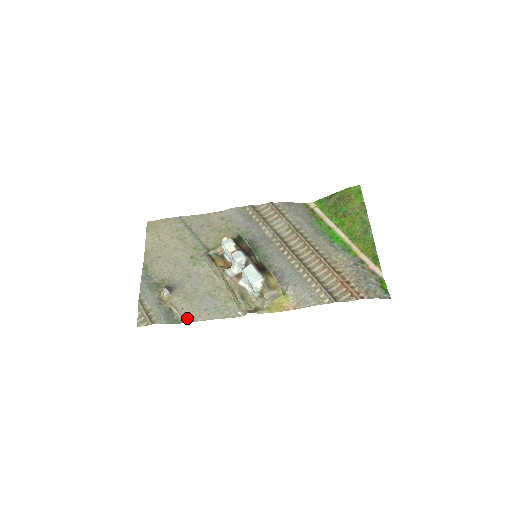
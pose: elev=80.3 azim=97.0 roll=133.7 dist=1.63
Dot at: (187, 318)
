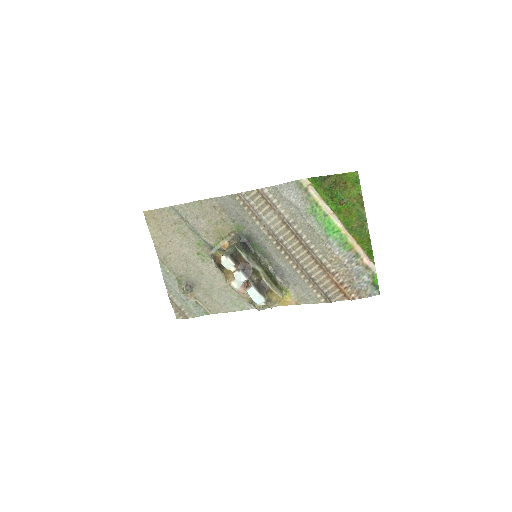
Dot at: (212, 310)
